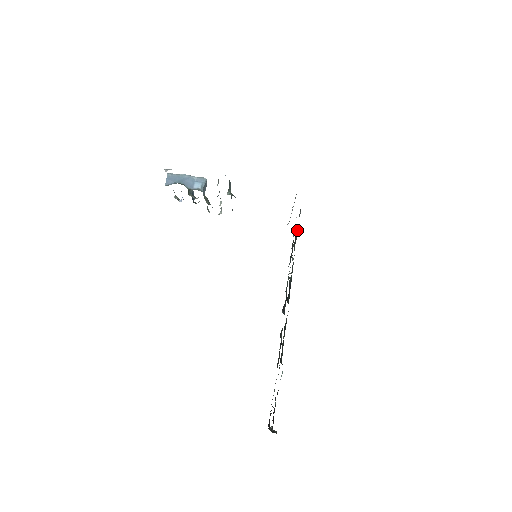
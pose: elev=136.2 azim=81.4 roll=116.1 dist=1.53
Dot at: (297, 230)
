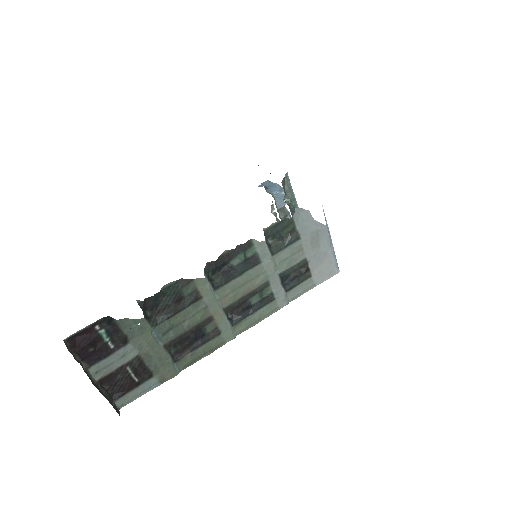
Dot at: (292, 236)
